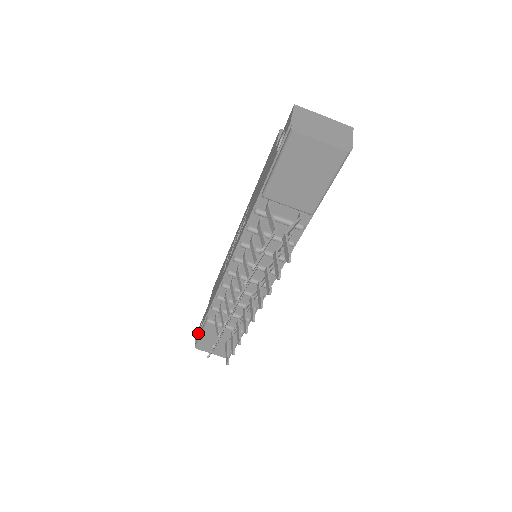
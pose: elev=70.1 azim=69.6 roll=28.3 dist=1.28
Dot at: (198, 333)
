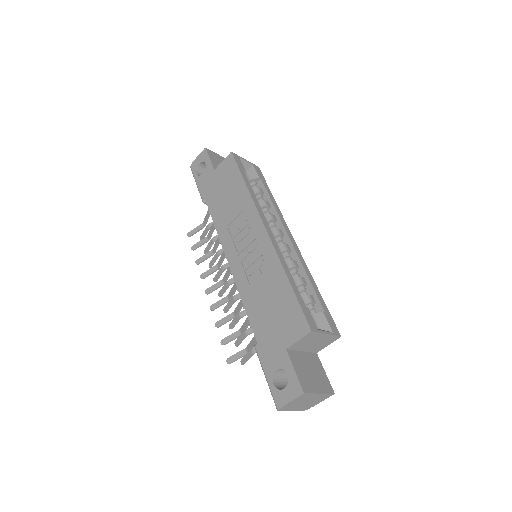
Dot at: (196, 175)
